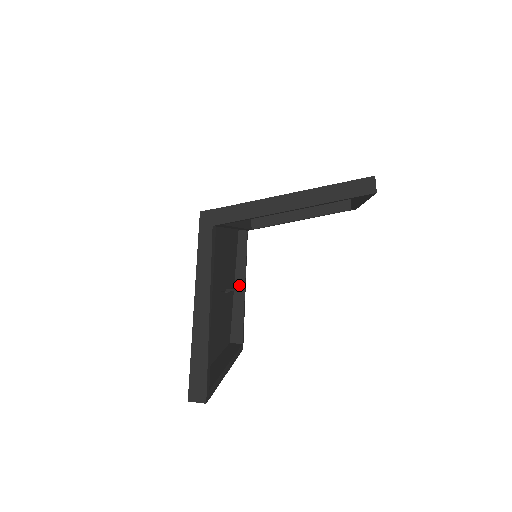
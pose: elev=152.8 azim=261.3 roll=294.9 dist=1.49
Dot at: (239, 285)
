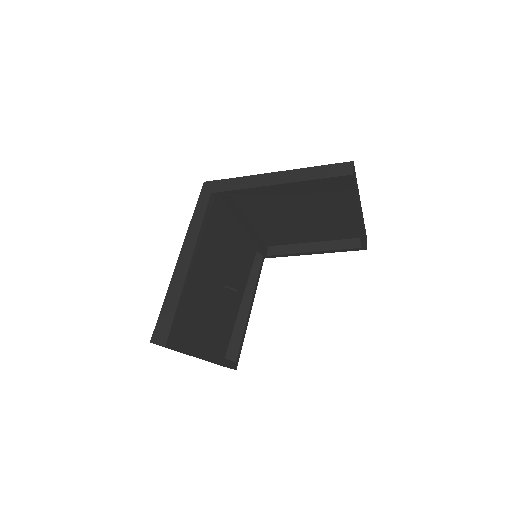
Dot at: (245, 304)
